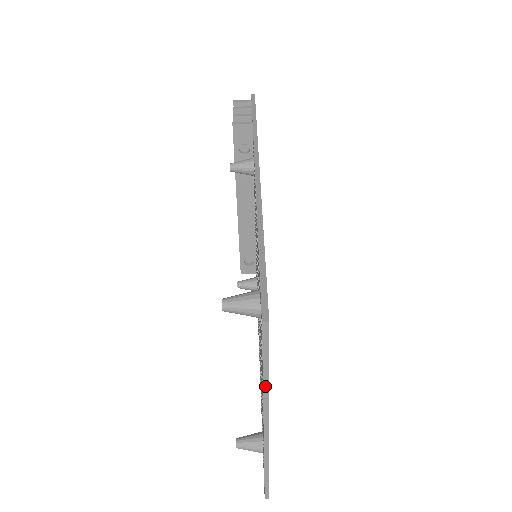
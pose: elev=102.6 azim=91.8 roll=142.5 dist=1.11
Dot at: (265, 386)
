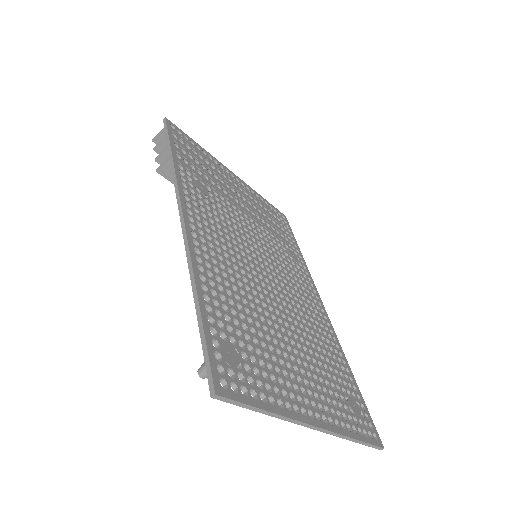
Dot at: (272, 415)
